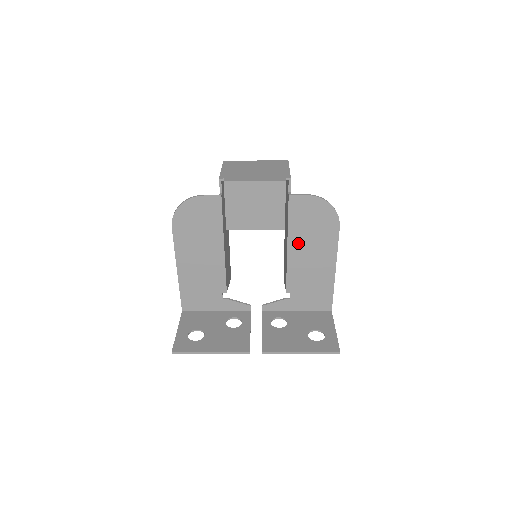
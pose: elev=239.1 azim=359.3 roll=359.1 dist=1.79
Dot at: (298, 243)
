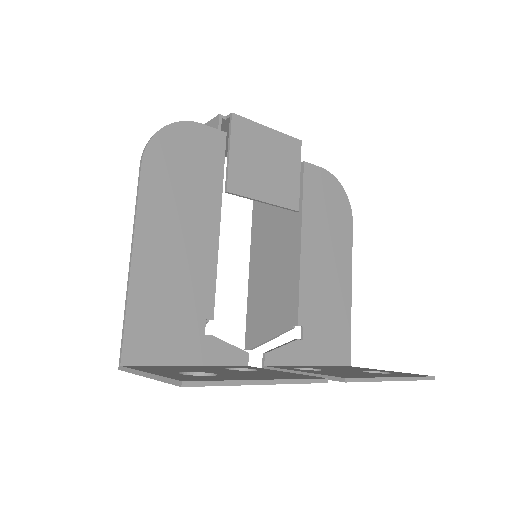
Dot at: (313, 237)
